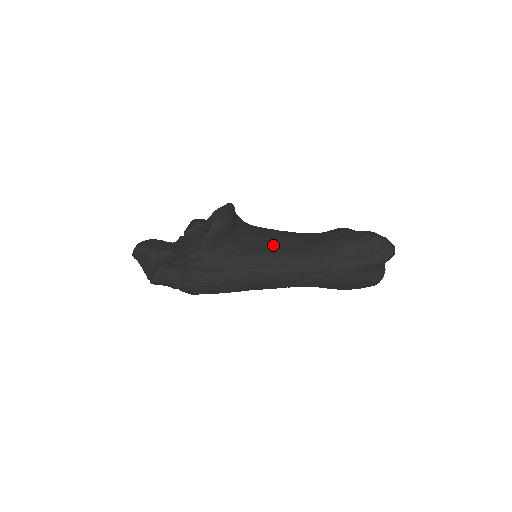
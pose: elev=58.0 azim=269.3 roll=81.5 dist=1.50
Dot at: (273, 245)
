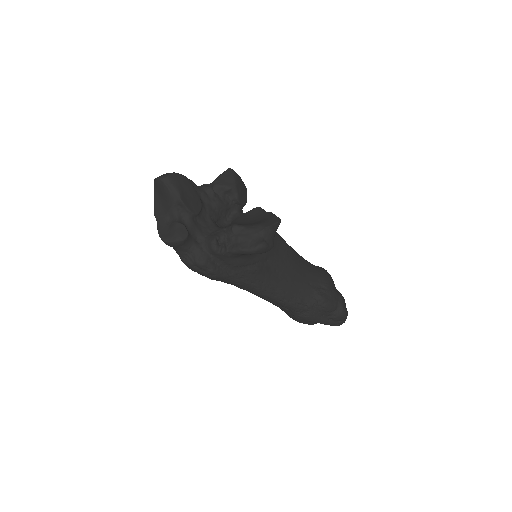
Dot at: (278, 268)
